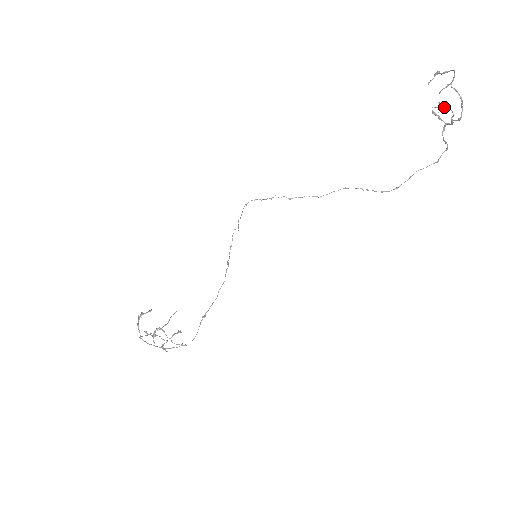
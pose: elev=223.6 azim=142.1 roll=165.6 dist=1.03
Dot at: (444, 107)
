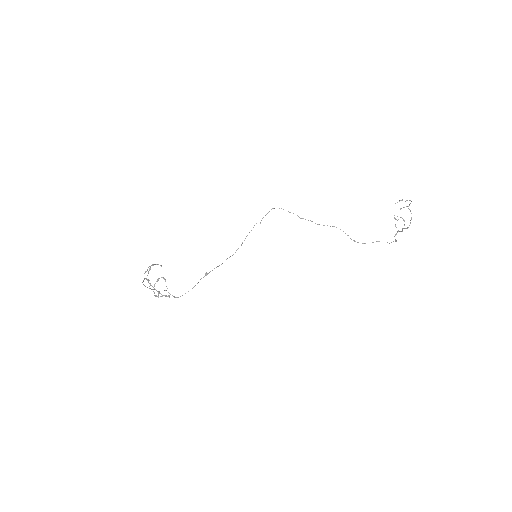
Dot at: (401, 217)
